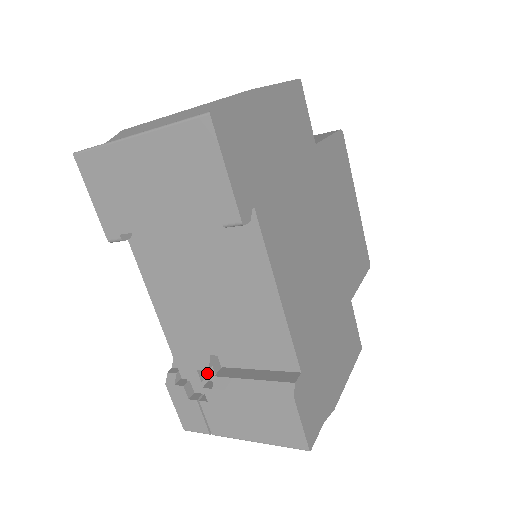
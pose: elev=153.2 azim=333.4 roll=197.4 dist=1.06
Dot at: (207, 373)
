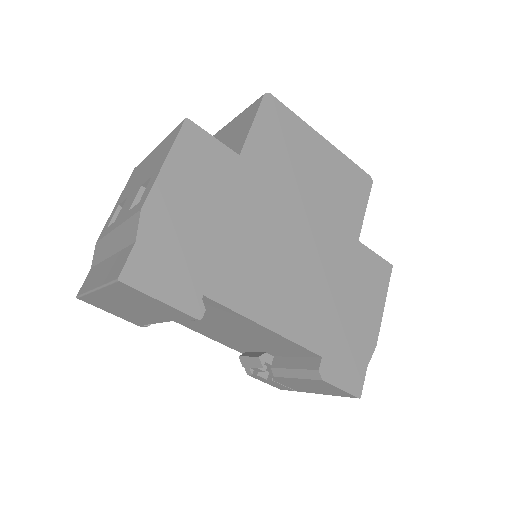
Dot at: (266, 365)
